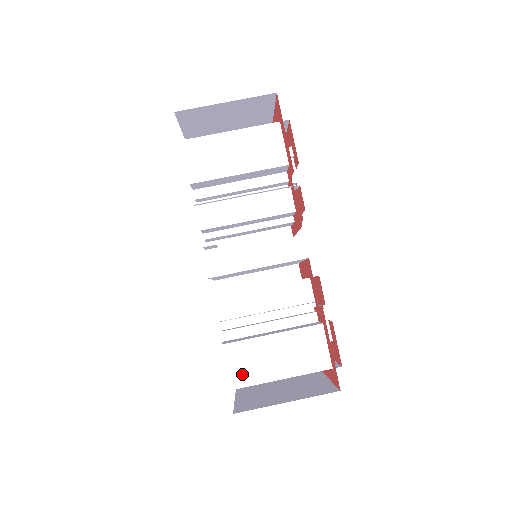
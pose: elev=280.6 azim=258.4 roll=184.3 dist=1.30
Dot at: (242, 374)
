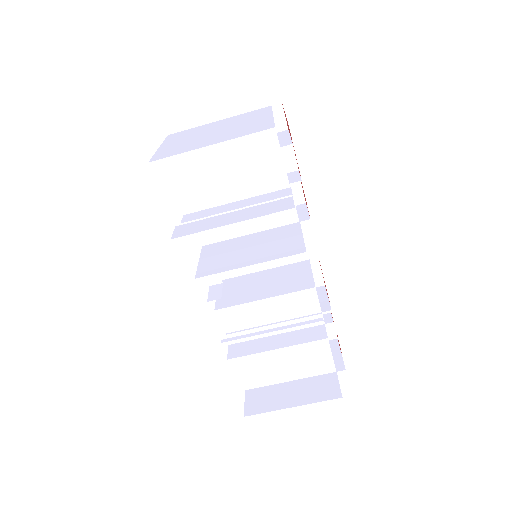
Dot at: (250, 380)
